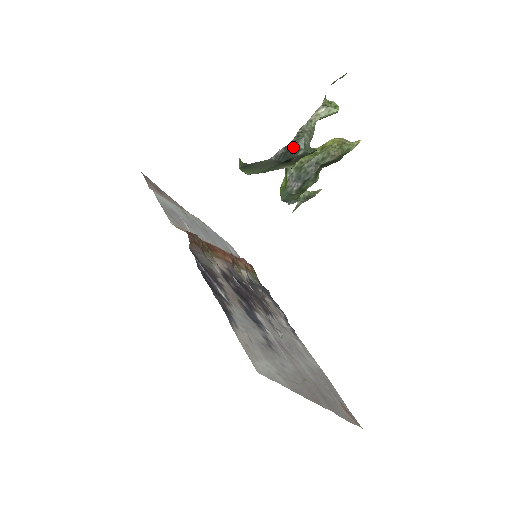
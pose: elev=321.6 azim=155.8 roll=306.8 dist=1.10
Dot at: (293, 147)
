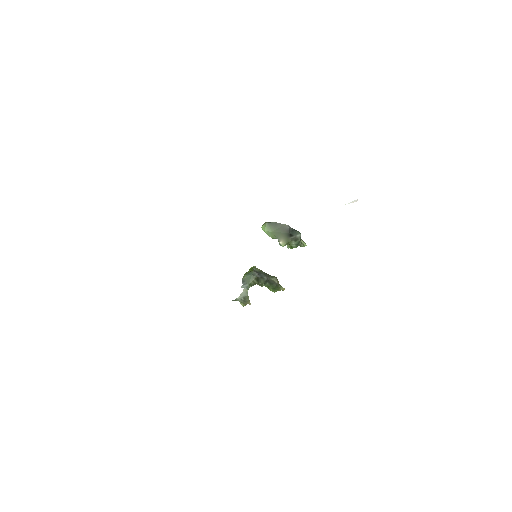
Dot at: (297, 231)
